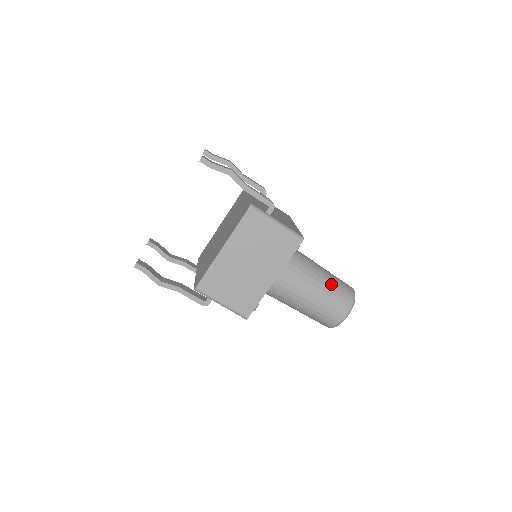
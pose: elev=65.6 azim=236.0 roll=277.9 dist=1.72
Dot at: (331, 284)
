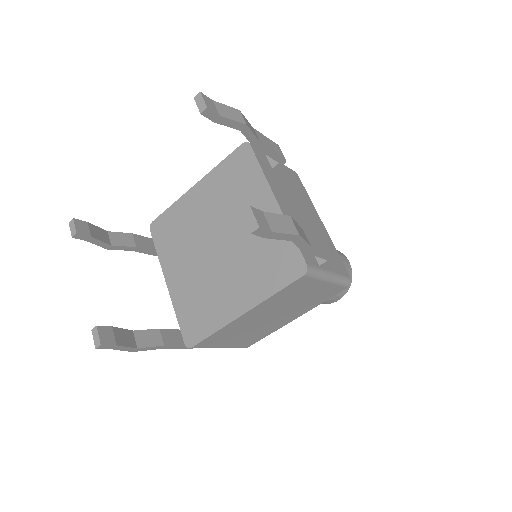
Dot at: occluded
